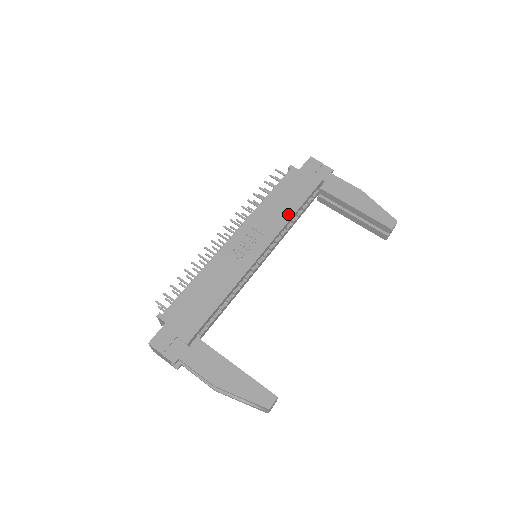
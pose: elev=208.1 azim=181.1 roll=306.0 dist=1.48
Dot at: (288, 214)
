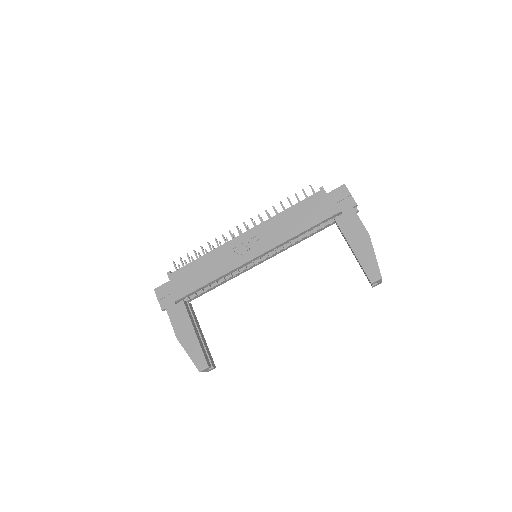
Dot at: (293, 232)
